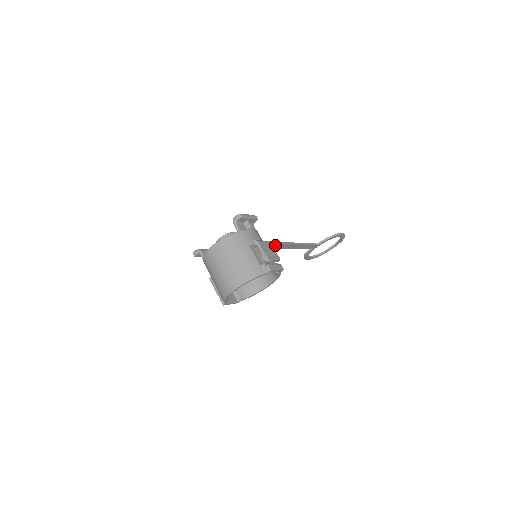
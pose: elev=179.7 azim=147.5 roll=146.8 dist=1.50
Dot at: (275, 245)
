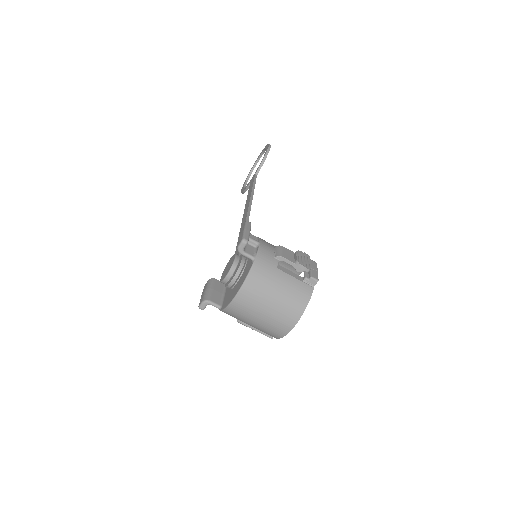
Dot at: occluded
